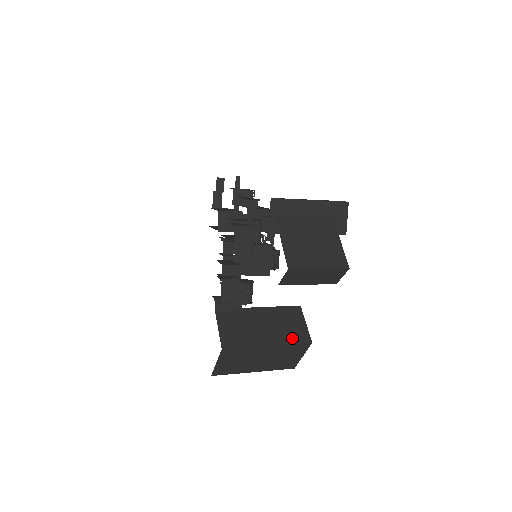
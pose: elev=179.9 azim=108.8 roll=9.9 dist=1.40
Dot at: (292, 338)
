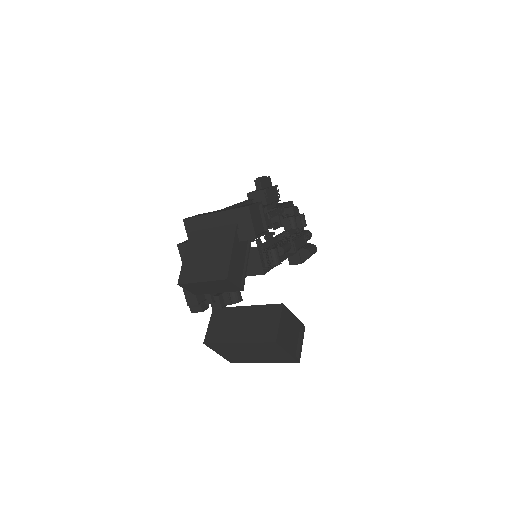
Dot at: (260, 337)
